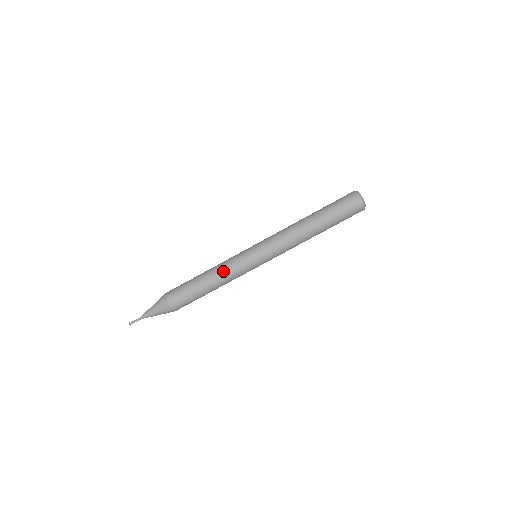
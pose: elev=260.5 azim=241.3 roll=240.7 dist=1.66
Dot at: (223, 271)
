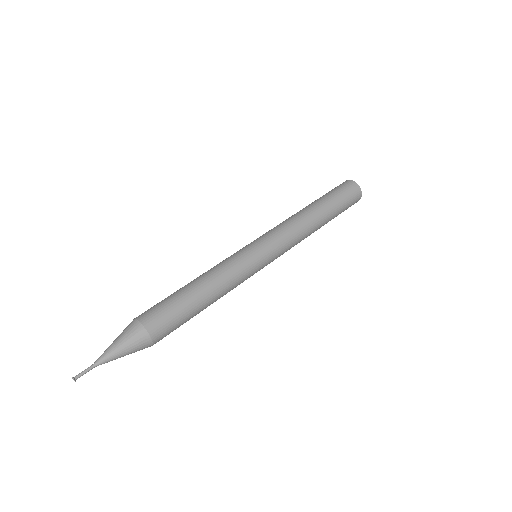
Dot at: (217, 268)
